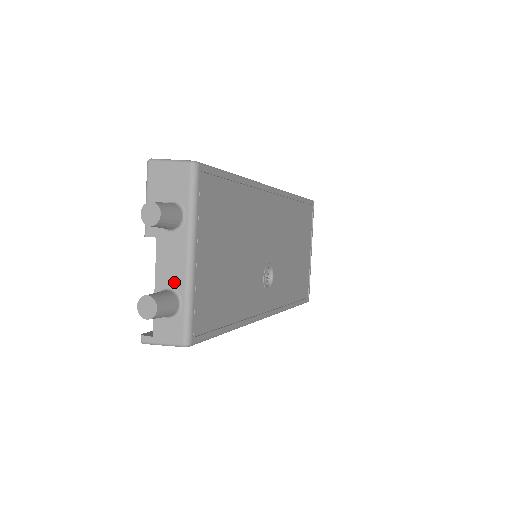
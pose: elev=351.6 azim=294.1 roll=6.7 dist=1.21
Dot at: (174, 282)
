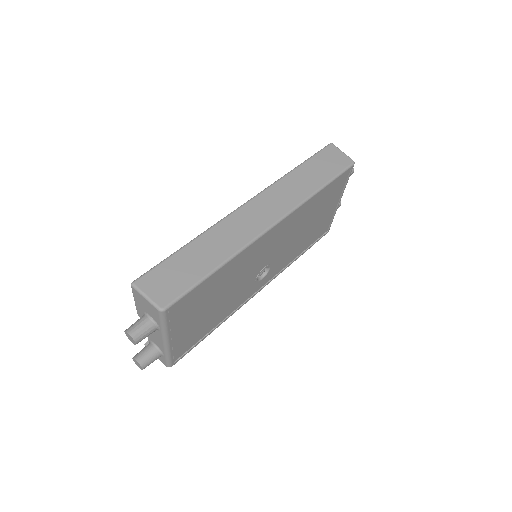
Dot at: (158, 345)
